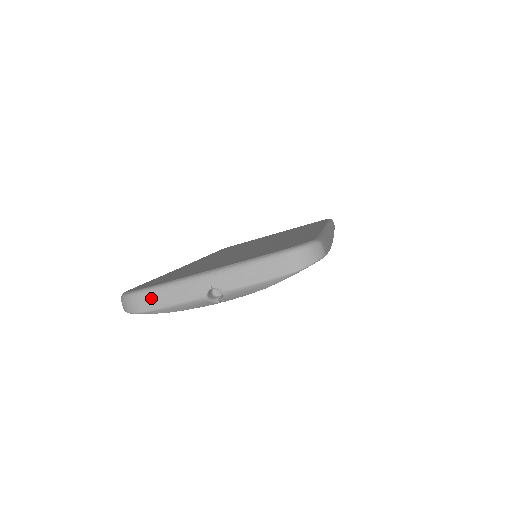
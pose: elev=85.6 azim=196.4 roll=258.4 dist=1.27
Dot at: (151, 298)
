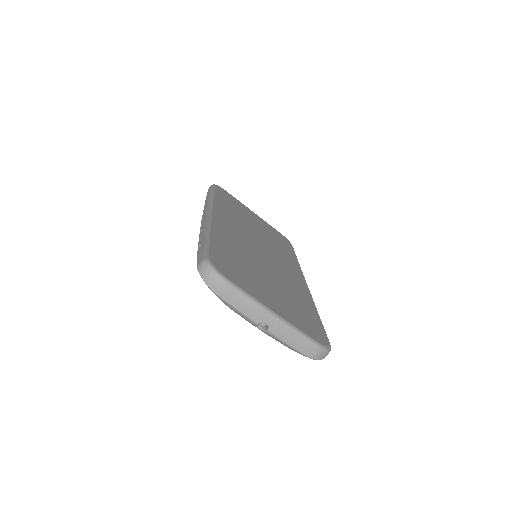
Dot at: (230, 292)
